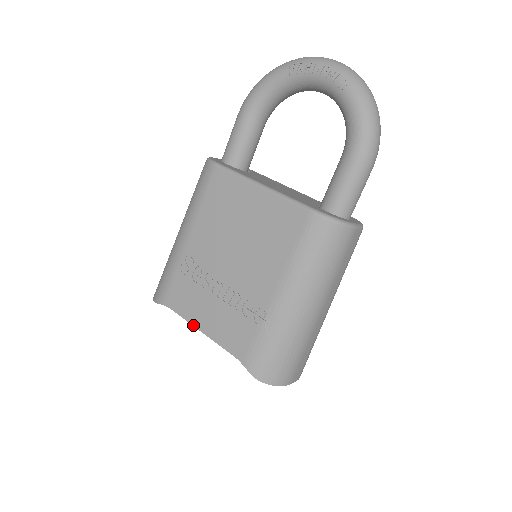
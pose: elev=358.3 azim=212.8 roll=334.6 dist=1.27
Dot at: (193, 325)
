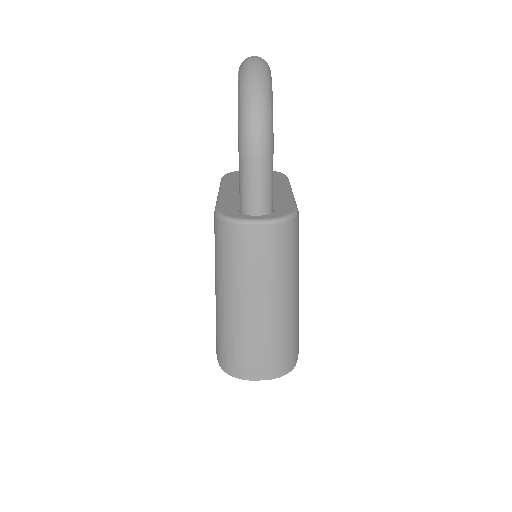
Dot at: occluded
